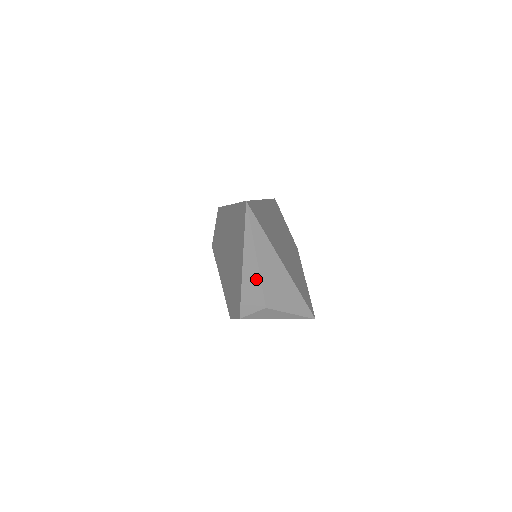
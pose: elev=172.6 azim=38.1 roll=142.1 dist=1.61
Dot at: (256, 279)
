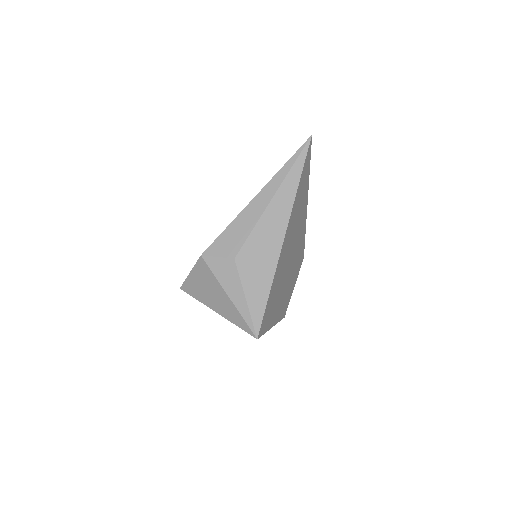
Dot at: (255, 217)
